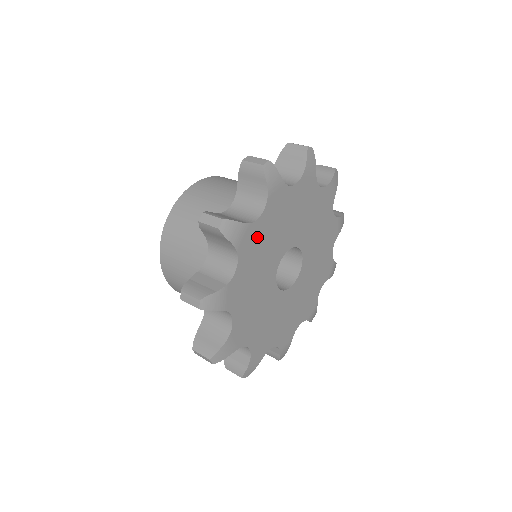
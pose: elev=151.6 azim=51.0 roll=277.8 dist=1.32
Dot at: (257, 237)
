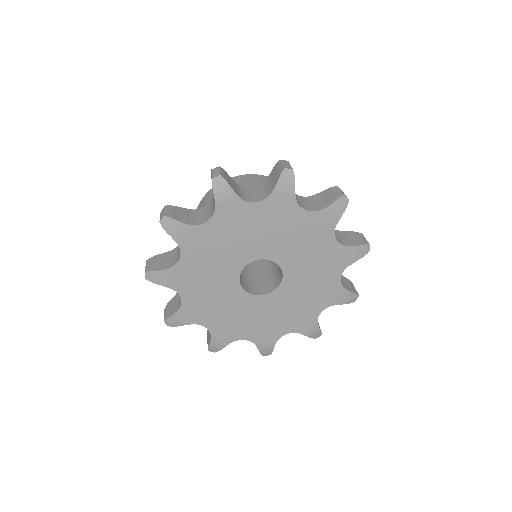
Dot at: (189, 272)
